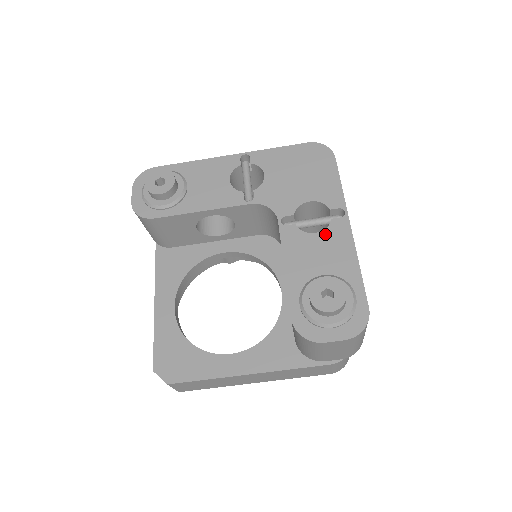
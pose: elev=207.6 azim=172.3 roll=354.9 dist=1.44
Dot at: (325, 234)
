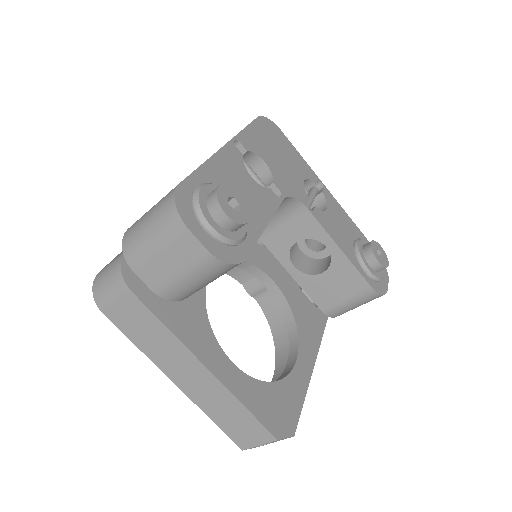
Dot at: (330, 207)
